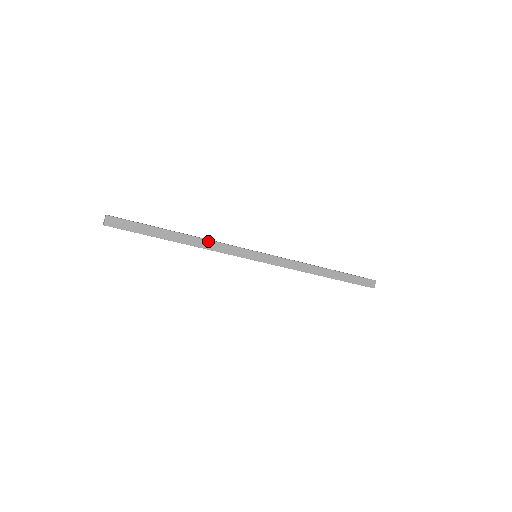
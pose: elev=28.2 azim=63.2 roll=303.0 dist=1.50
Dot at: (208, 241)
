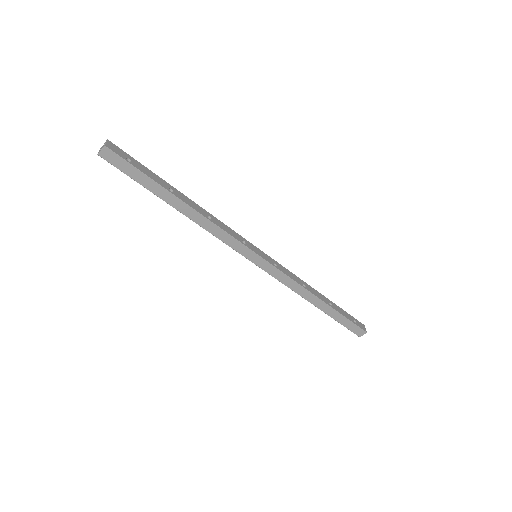
Dot at: (210, 222)
